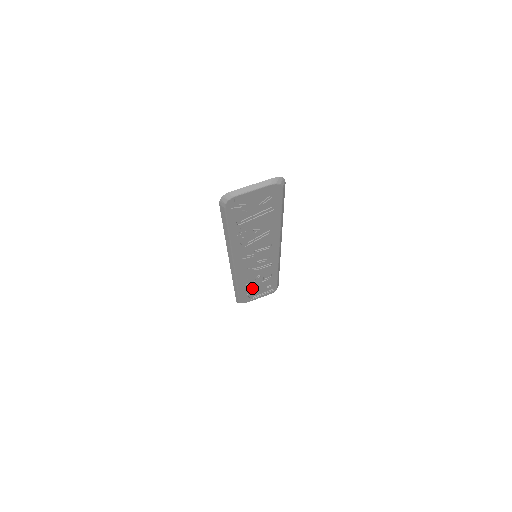
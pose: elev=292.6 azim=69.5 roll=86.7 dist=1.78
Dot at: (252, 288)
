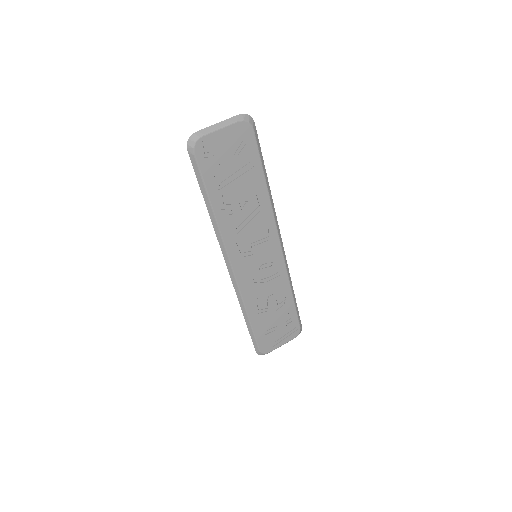
Dot at: (268, 323)
